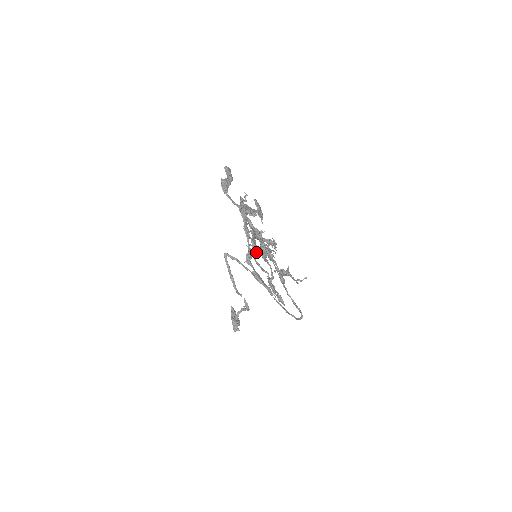
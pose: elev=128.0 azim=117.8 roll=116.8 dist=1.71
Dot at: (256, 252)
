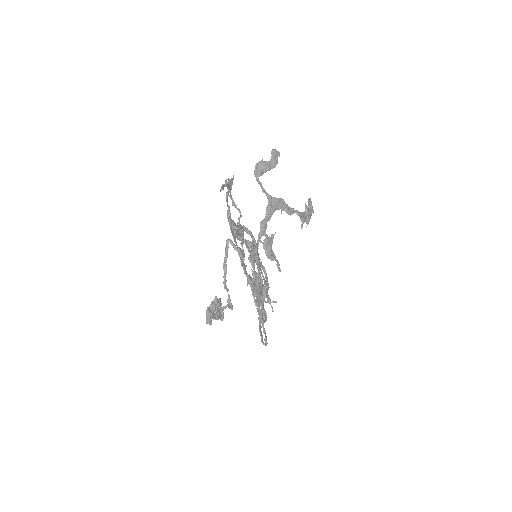
Dot at: (265, 253)
